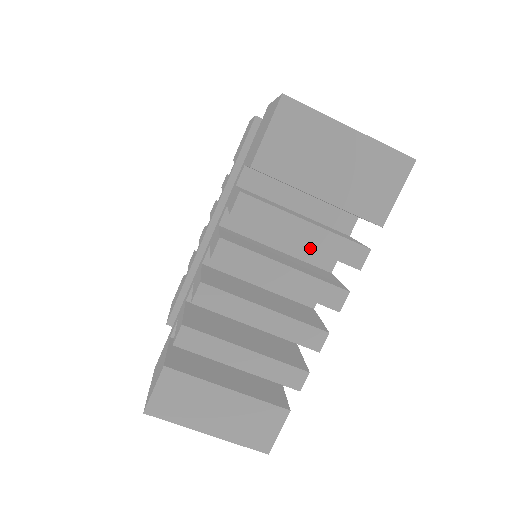
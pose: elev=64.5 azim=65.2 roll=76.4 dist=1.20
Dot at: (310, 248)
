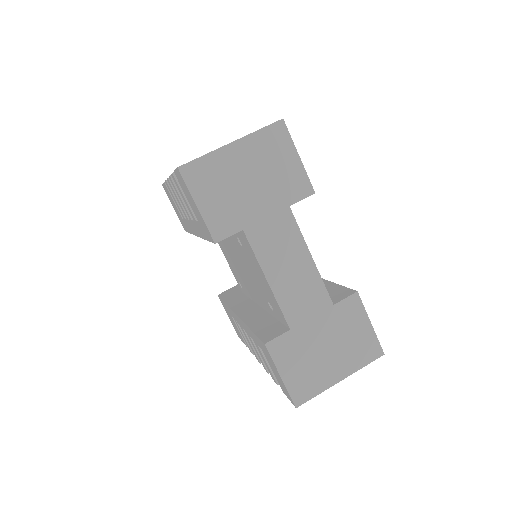
Dot at: occluded
